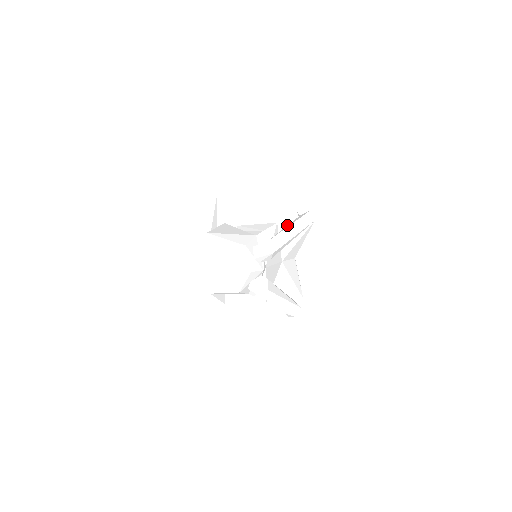
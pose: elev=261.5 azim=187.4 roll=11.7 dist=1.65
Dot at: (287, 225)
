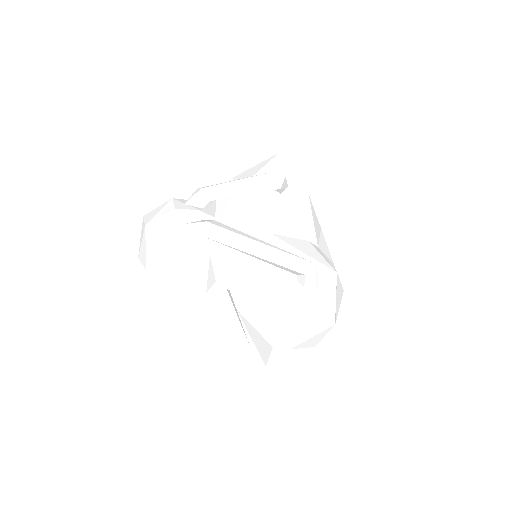
Dot at: (259, 198)
